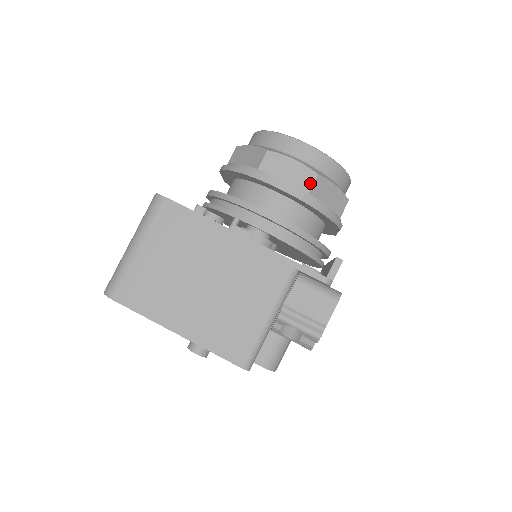
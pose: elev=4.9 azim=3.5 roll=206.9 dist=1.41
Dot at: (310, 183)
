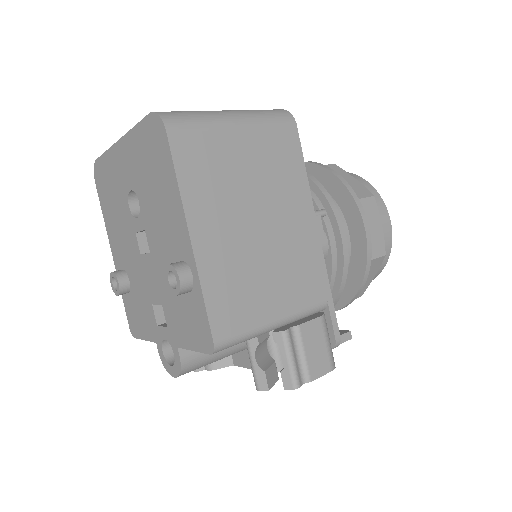
Dot at: (377, 254)
